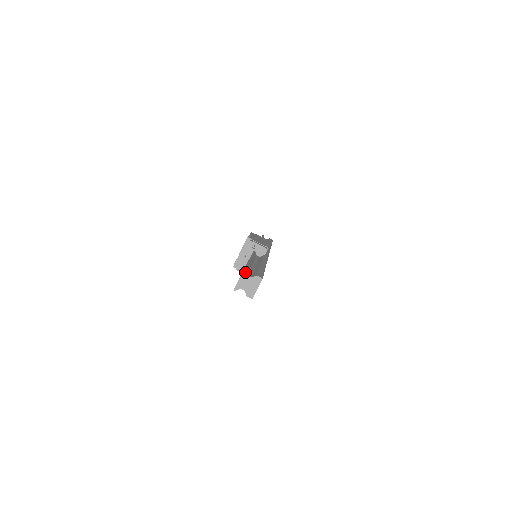
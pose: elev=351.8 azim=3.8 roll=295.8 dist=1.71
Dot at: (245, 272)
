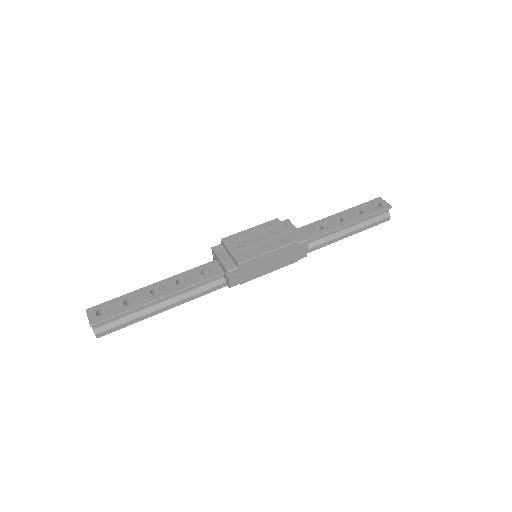
Dot at: (91, 326)
